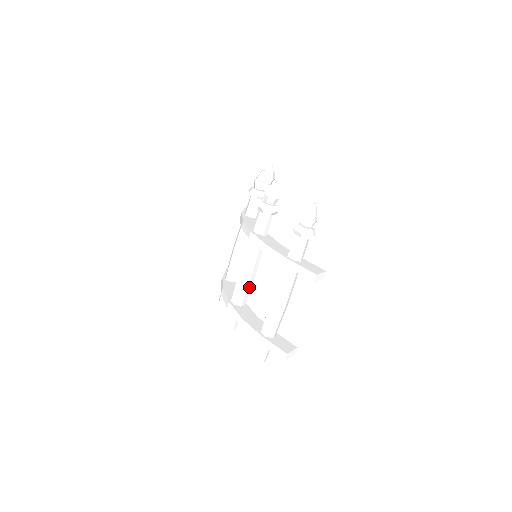
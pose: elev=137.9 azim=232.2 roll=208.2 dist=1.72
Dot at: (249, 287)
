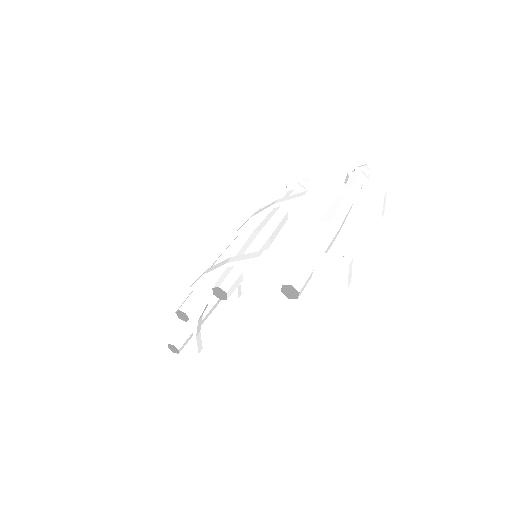
Dot at: occluded
